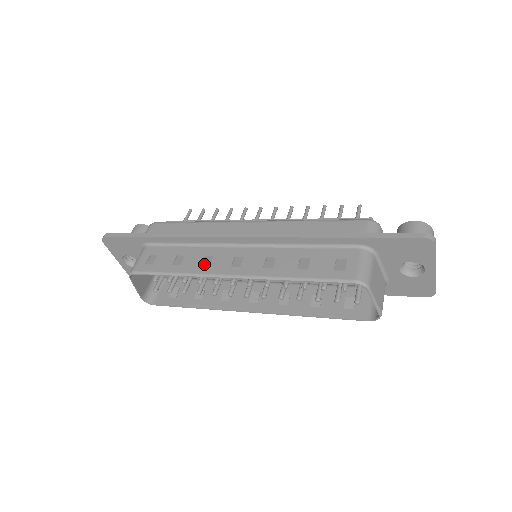
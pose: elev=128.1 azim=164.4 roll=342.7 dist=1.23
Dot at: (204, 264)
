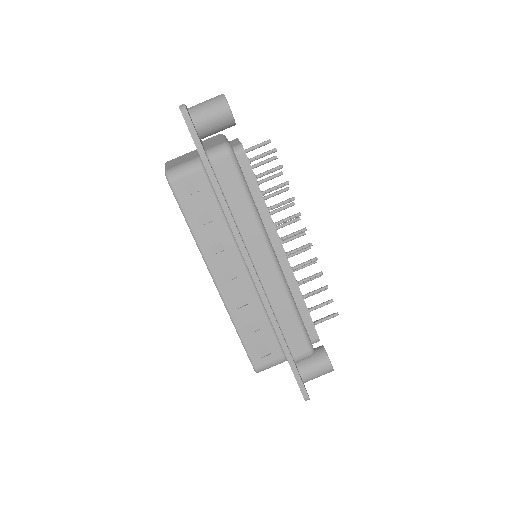
Dot at: (213, 248)
